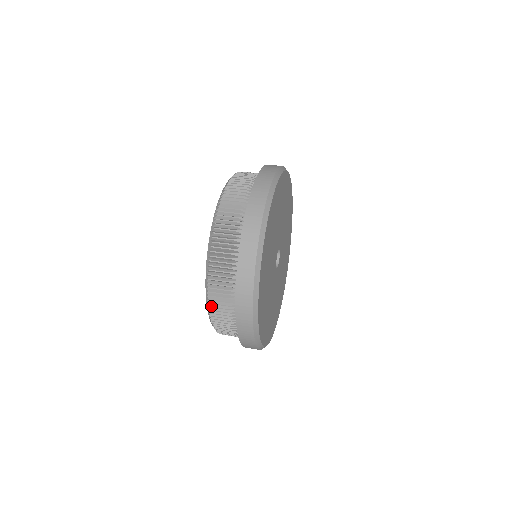
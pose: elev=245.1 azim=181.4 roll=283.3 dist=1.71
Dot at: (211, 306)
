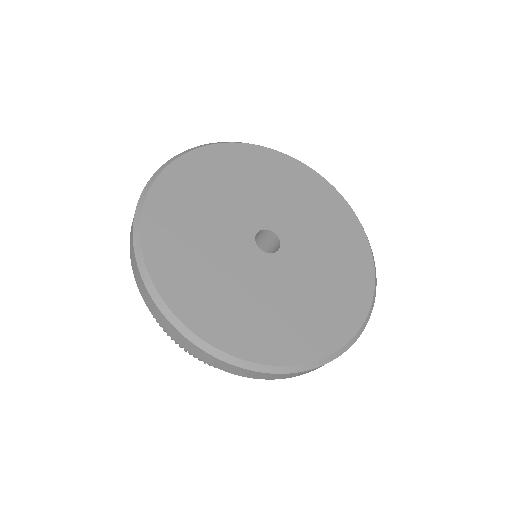
Dot at: occluded
